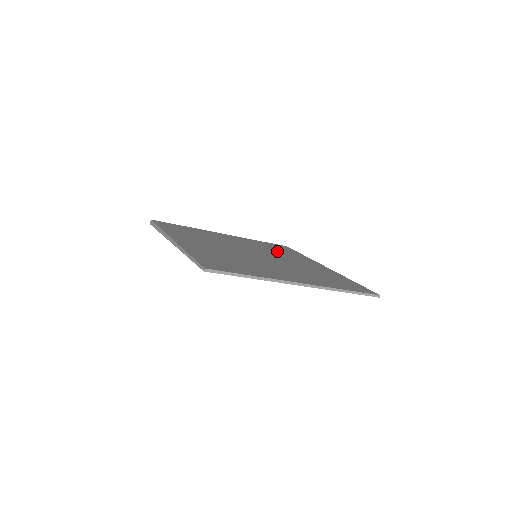
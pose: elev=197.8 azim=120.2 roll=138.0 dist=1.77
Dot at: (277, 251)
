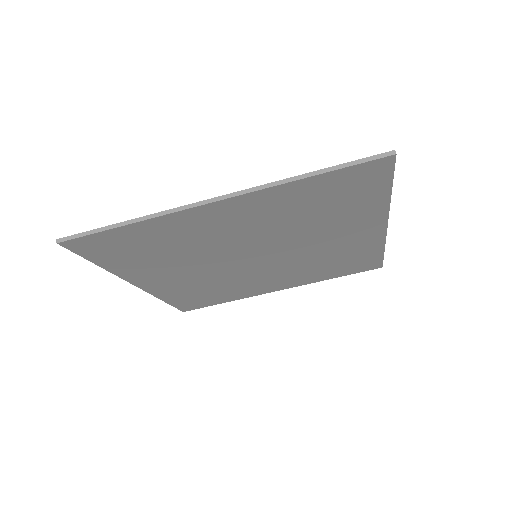
Dot at: occluded
